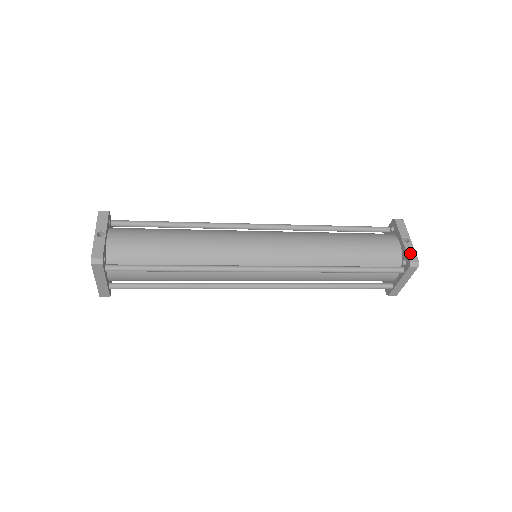
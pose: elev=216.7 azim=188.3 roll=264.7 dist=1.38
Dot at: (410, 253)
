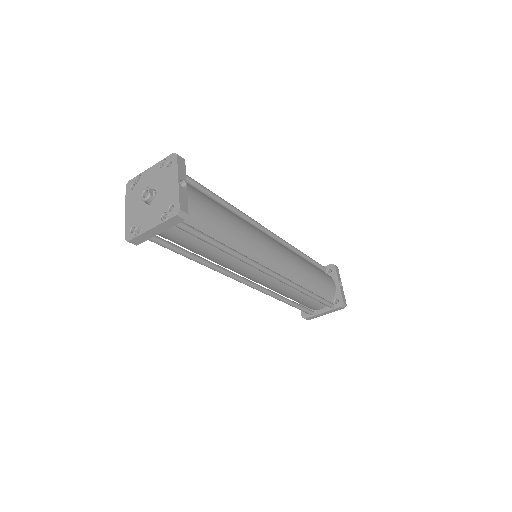
Dot at: (343, 296)
